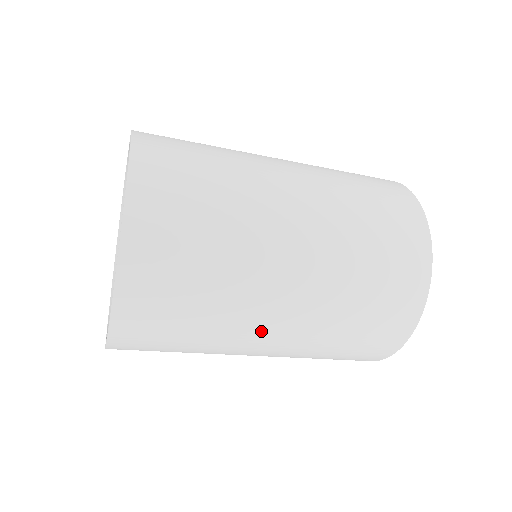
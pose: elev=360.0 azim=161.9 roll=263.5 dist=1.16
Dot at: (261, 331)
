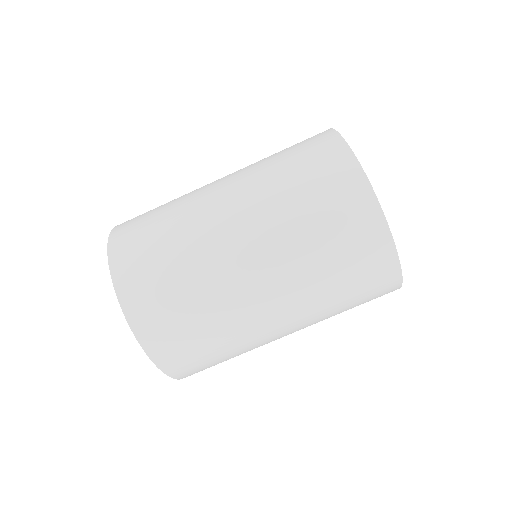
Dot at: (243, 279)
